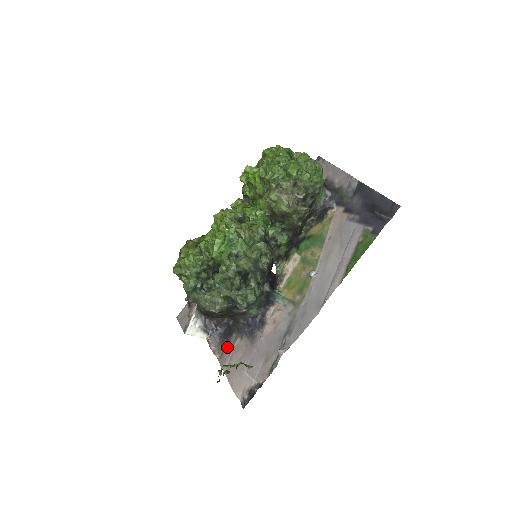
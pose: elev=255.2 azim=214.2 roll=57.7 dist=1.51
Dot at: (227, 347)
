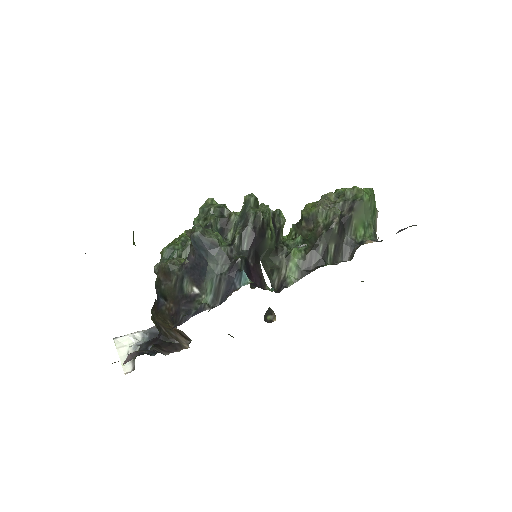
Dot at: occluded
